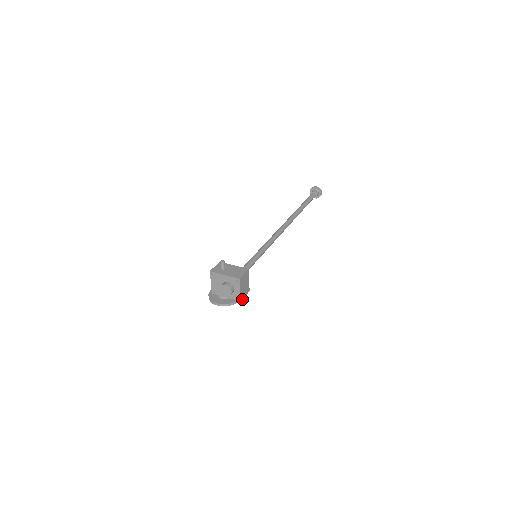
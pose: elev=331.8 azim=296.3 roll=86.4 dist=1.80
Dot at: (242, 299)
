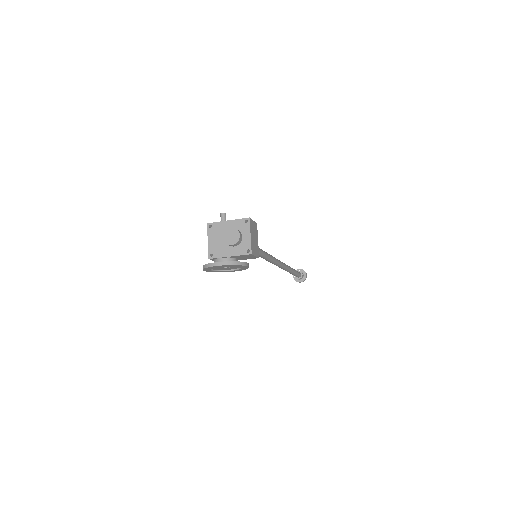
Dot at: (252, 254)
